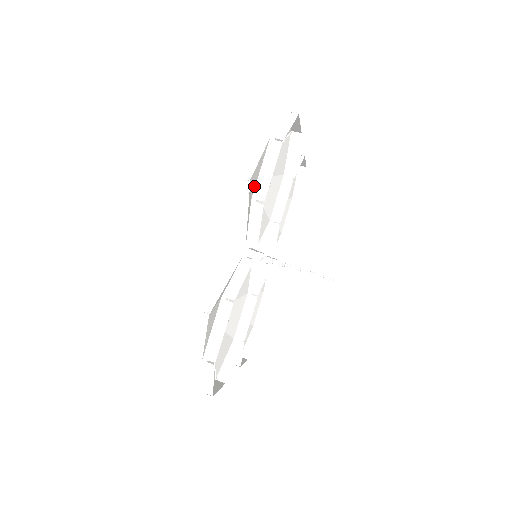
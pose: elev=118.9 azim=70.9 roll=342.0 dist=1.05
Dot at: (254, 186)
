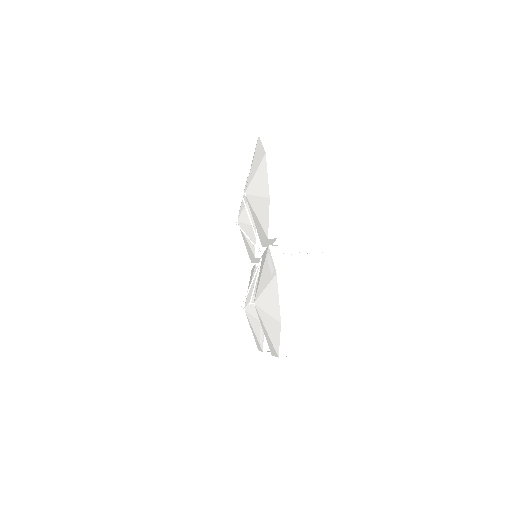
Dot at: (266, 189)
